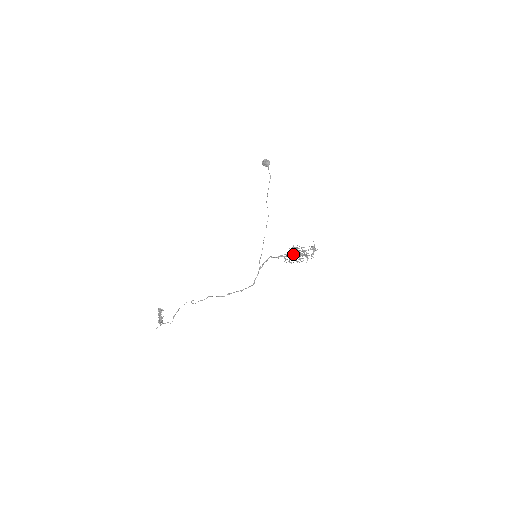
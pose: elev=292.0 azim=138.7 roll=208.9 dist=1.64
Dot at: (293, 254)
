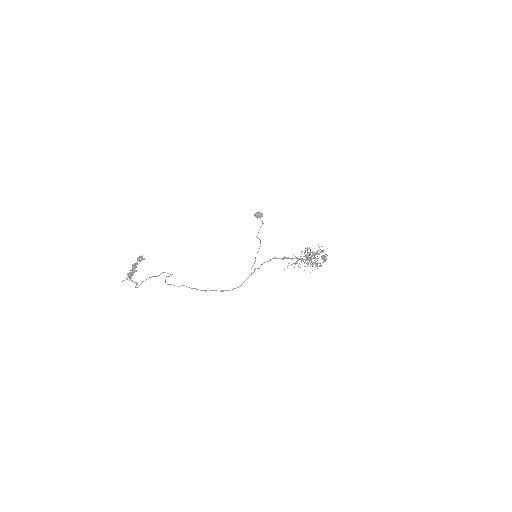
Dot at: occluded
